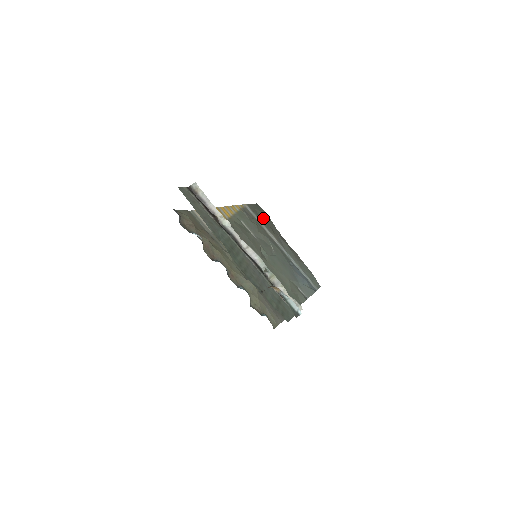
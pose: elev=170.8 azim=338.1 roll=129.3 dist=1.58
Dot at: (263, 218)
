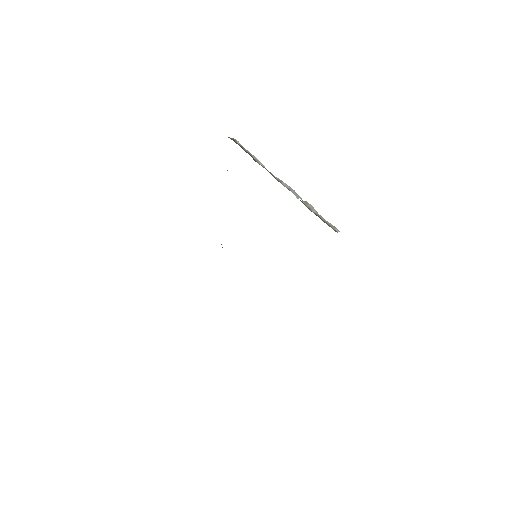
Dot at: occluded
